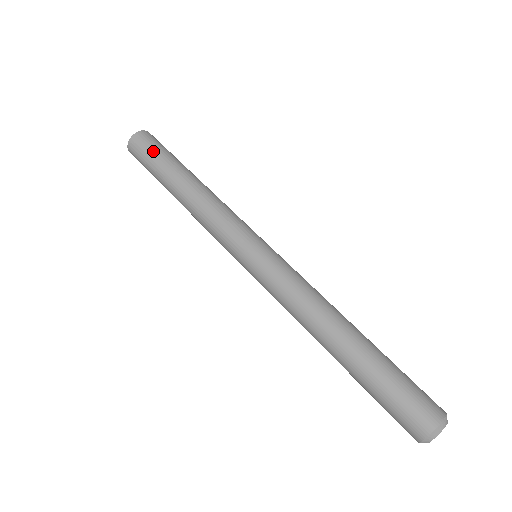
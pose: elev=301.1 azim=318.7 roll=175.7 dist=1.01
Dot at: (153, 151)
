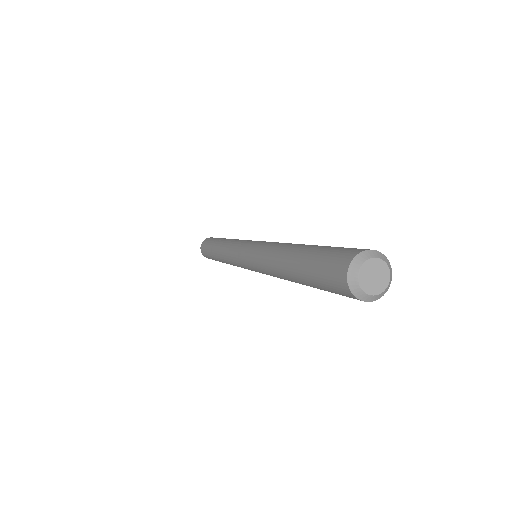
Dot at: occluded
